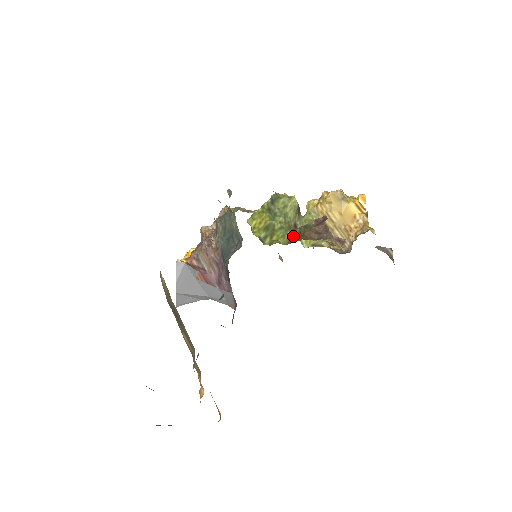
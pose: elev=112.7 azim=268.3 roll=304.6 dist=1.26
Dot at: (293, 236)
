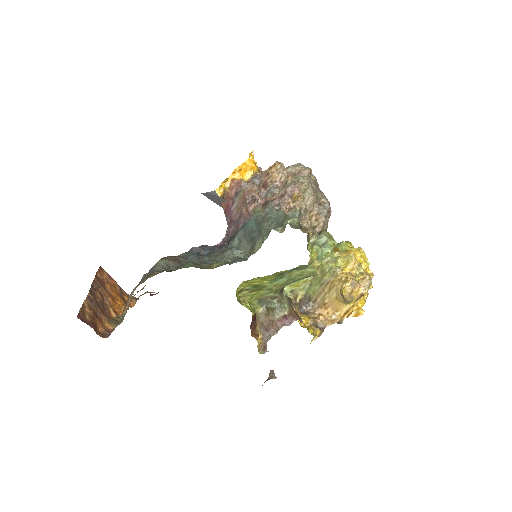
Dot at: (266, 302)
